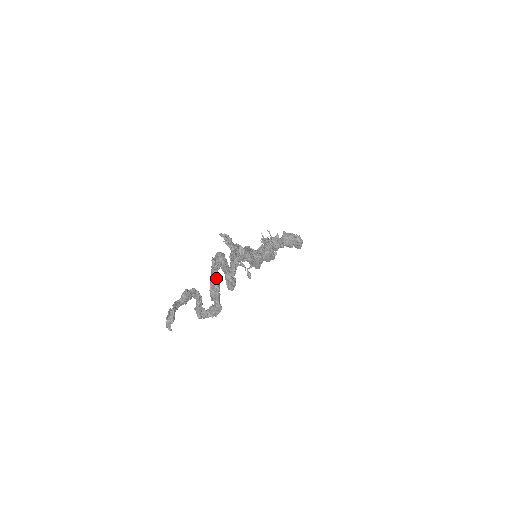
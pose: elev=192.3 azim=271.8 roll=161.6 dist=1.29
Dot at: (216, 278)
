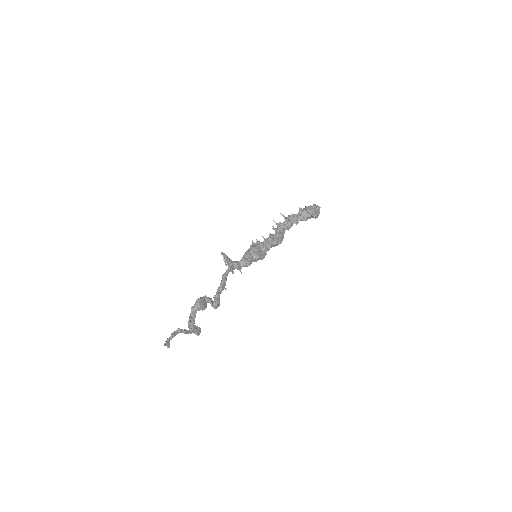
Dot at: (192, 322)
